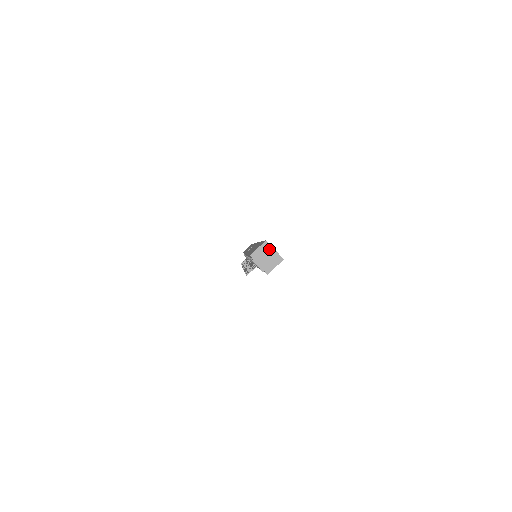
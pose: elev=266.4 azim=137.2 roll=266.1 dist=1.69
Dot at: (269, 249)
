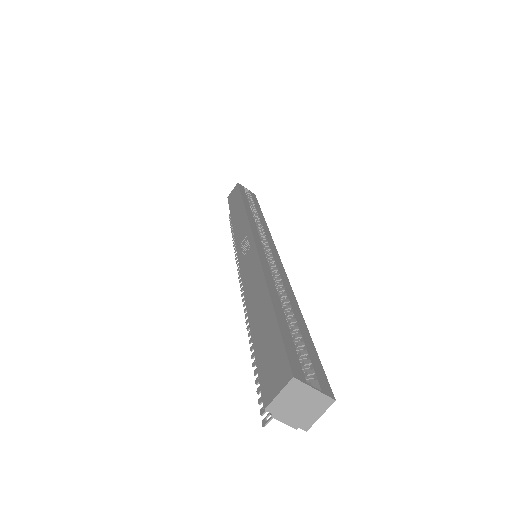
Dot at: (302, 390)
